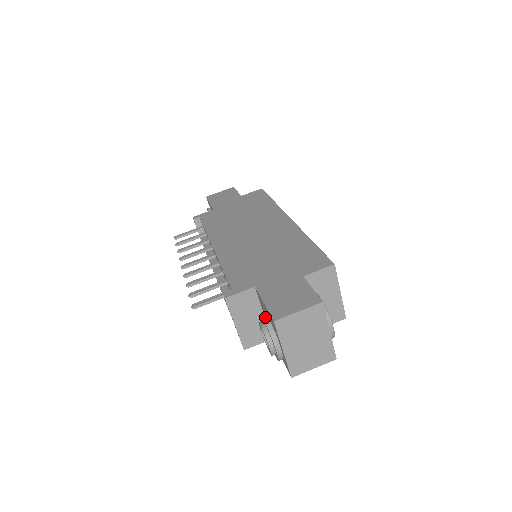
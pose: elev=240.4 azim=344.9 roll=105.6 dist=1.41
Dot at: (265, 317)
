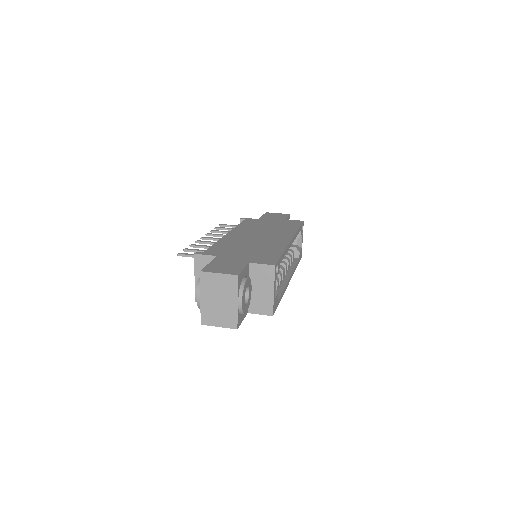
Dot at: occluded
